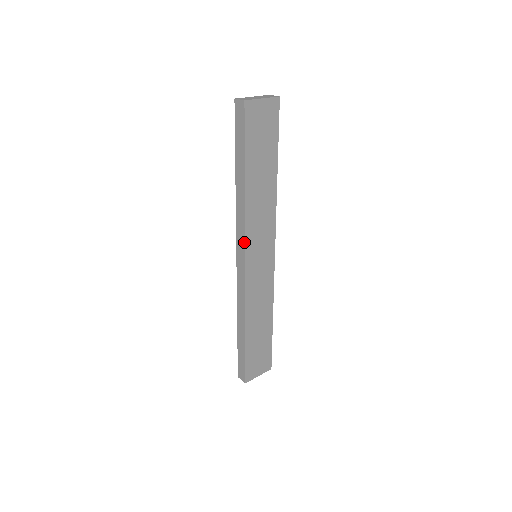
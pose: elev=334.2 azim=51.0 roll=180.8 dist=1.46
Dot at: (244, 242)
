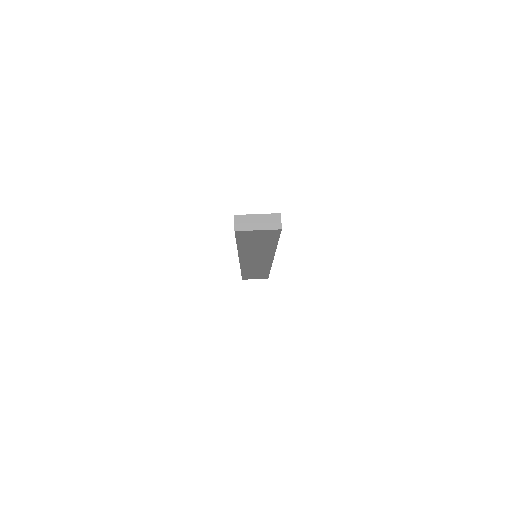
Dot at: (239, 258)
